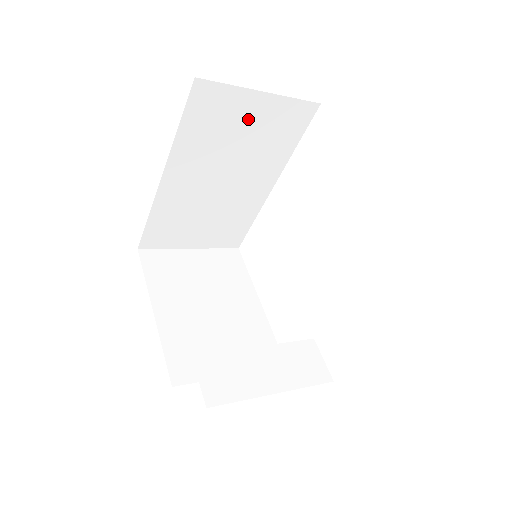
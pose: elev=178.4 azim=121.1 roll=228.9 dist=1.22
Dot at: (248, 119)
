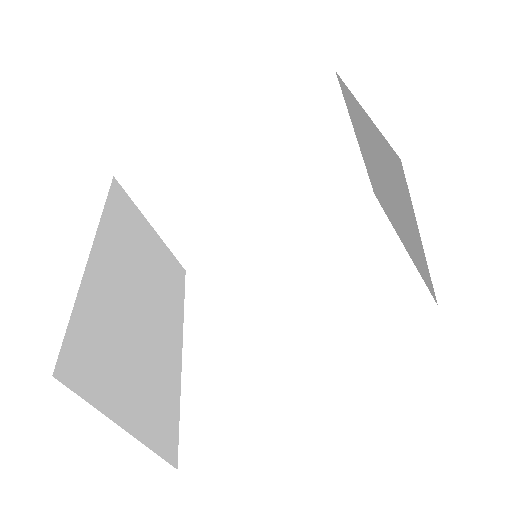
Dot at: (148, 244)
